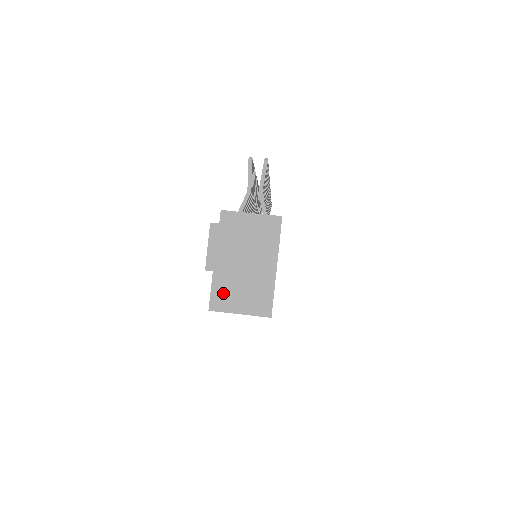
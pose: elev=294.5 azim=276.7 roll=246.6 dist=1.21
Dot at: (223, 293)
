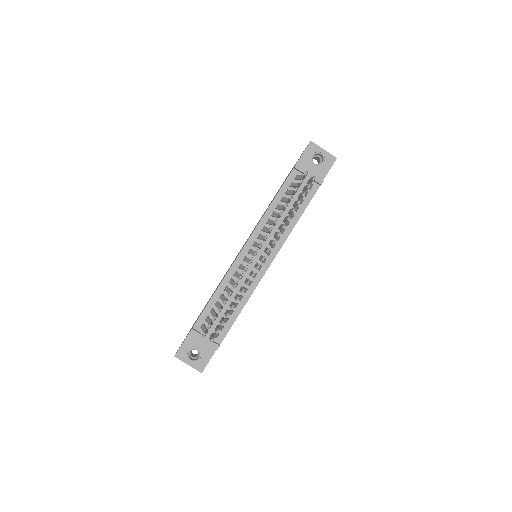
Dot at: occluded
